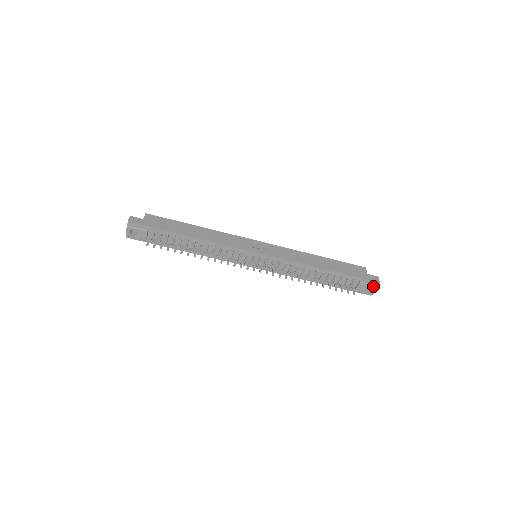
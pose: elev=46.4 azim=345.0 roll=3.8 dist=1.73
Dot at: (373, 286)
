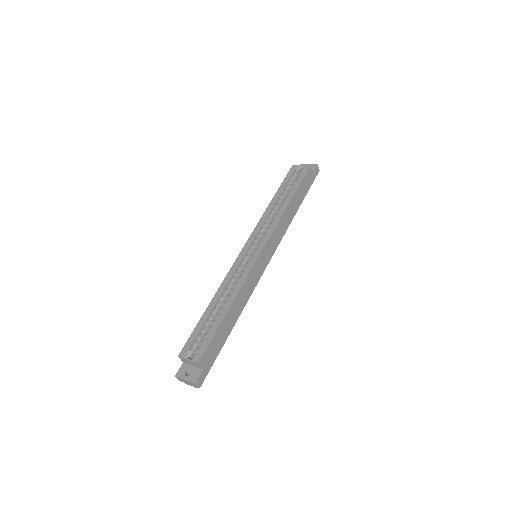
Dot at: occluded
